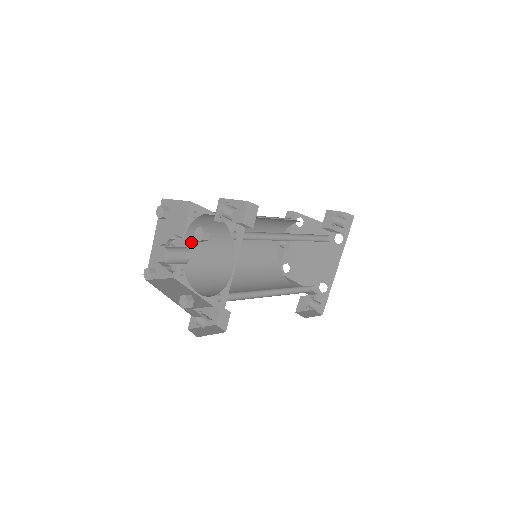
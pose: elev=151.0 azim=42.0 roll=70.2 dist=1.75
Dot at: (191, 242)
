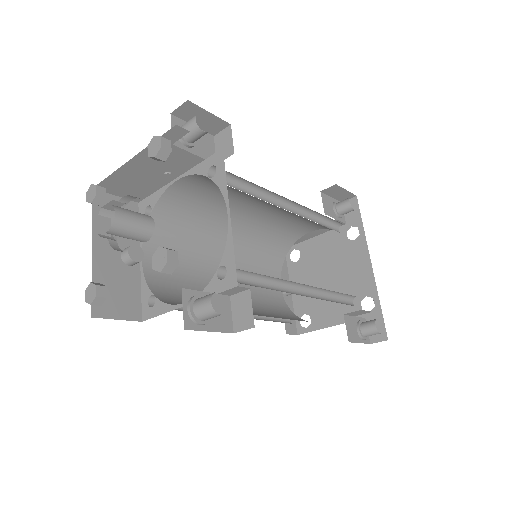
Dot at: occluded
